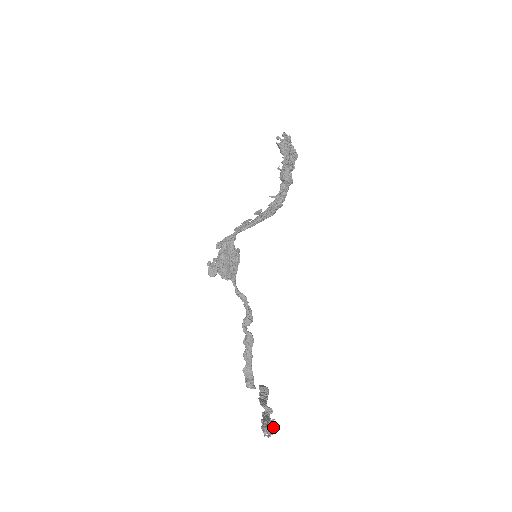
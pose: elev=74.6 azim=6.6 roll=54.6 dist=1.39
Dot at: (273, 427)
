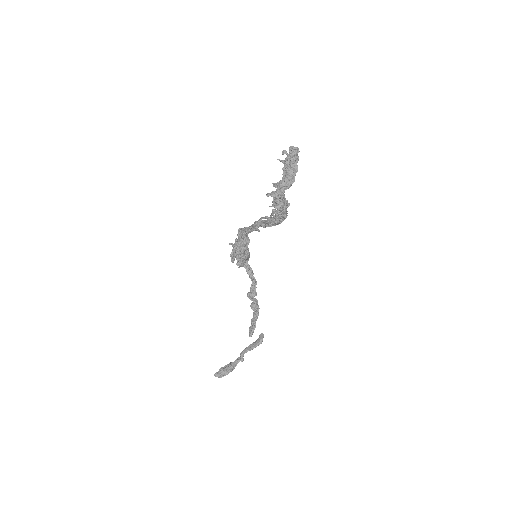
Dot at: occluded
